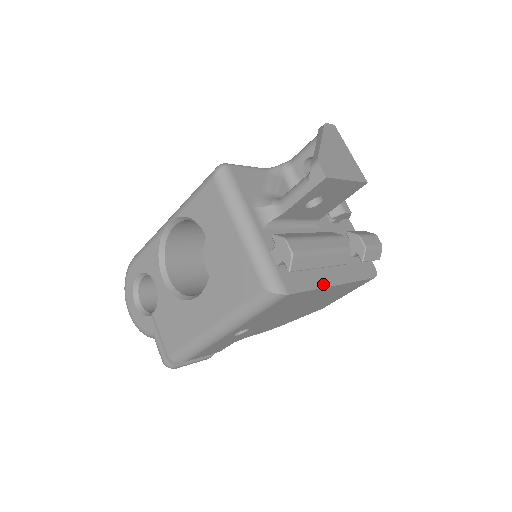
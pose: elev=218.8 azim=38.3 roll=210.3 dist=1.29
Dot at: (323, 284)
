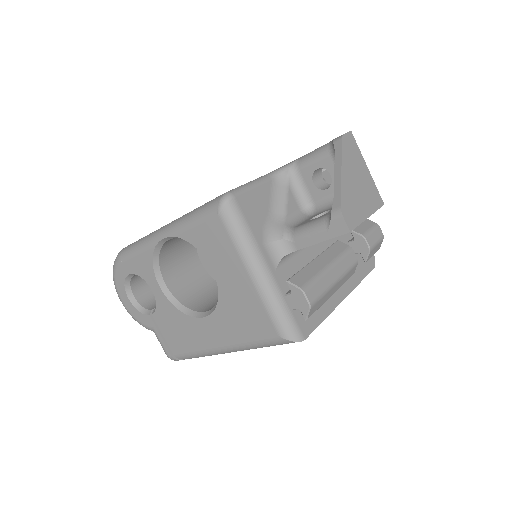
Dot at: (332, 307)
